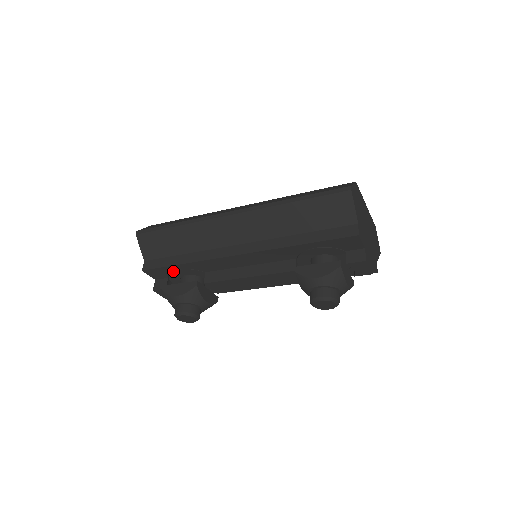
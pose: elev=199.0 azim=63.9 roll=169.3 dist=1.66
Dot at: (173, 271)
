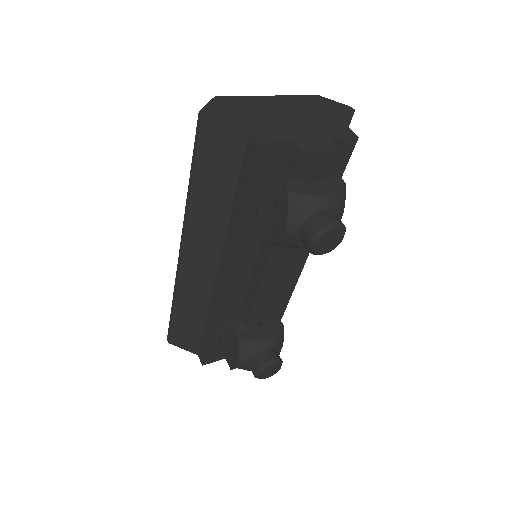
Dot at: occluded
